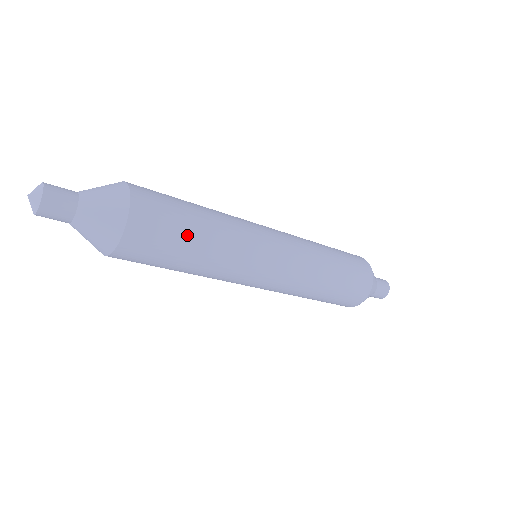
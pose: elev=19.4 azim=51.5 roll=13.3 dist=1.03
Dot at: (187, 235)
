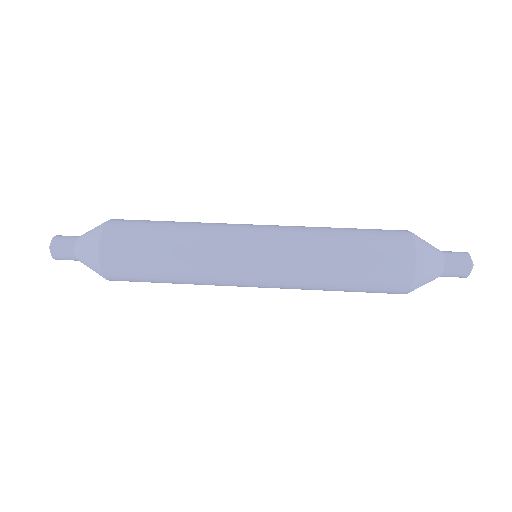
Dot at: (153, 251)
